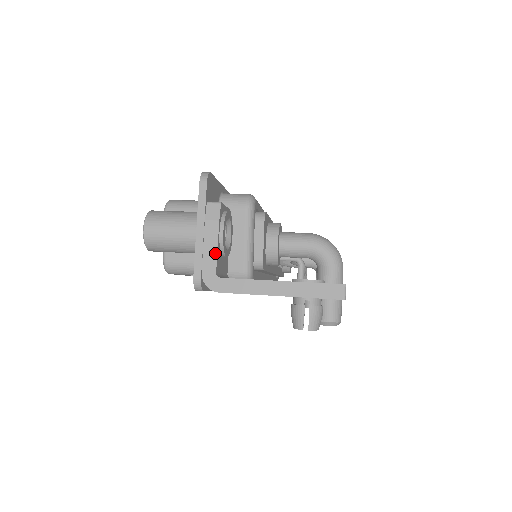
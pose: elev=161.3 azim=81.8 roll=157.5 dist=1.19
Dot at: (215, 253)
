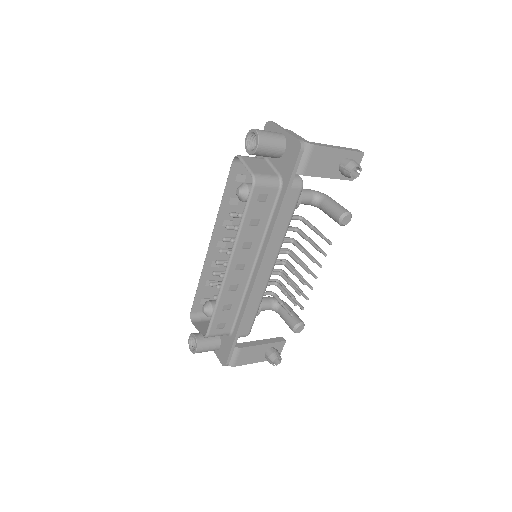
Dot at: (300, 136)
